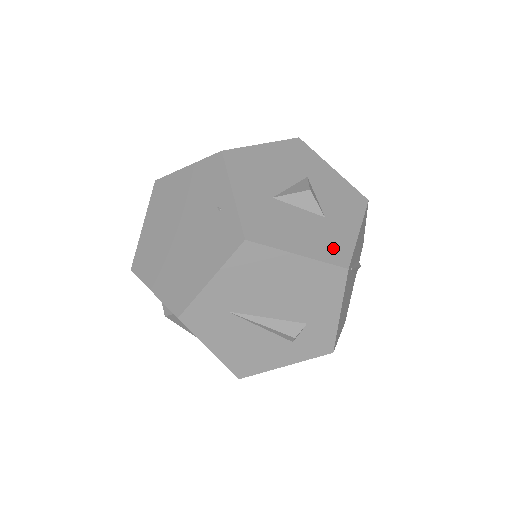
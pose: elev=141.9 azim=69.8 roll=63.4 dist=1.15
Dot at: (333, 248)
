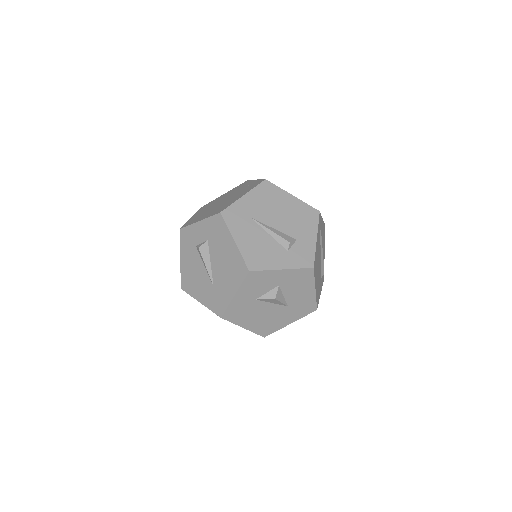
Dot at: occluded
